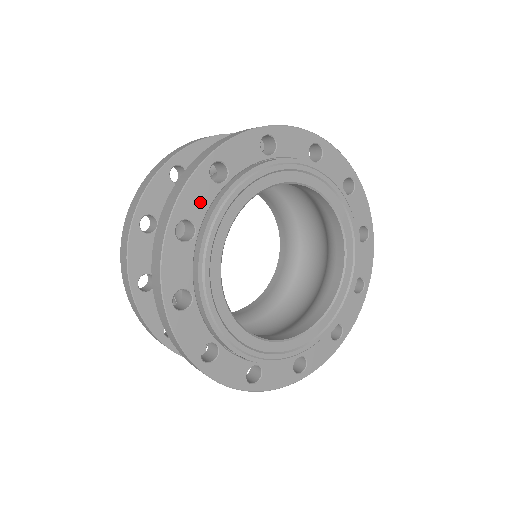
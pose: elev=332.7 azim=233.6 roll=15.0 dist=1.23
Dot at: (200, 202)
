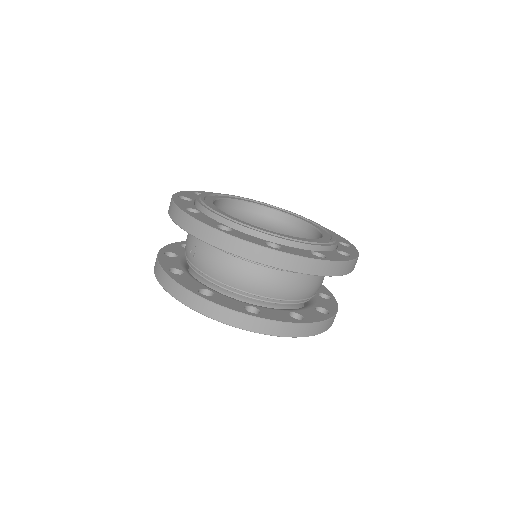
Dot at: (191, 196)
